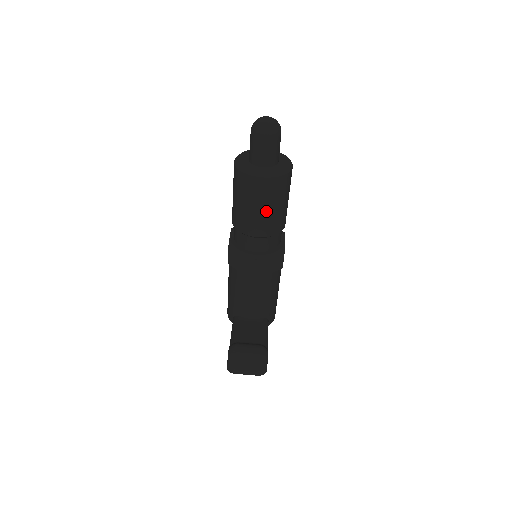
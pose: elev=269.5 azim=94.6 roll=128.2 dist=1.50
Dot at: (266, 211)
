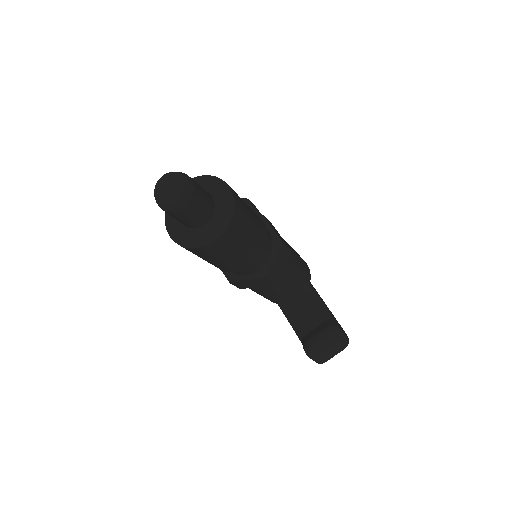
Dot at: (243, 249)
